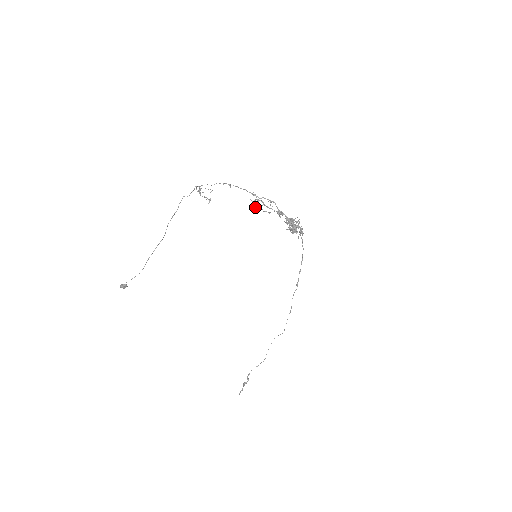
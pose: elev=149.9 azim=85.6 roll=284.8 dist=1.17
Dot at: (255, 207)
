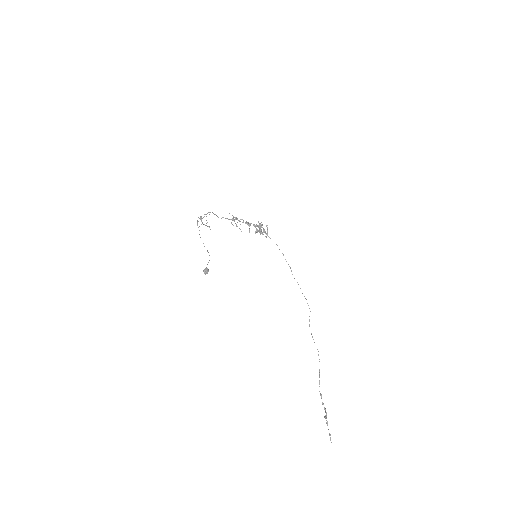
Dot at: occluded
